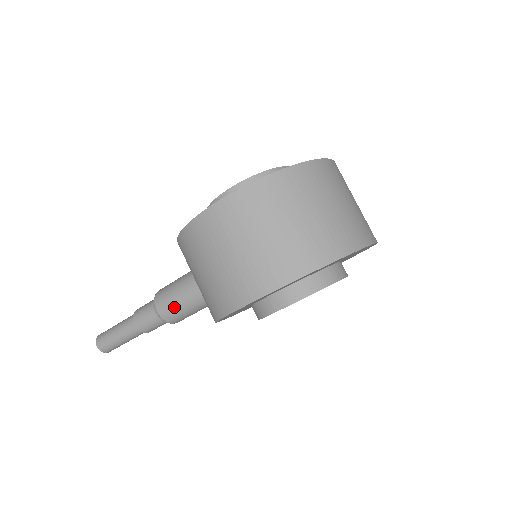
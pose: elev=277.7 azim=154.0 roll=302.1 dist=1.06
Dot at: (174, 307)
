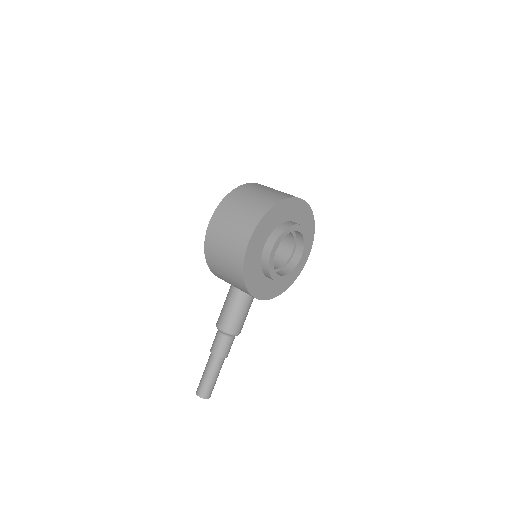
Dot at: (228, 317)
